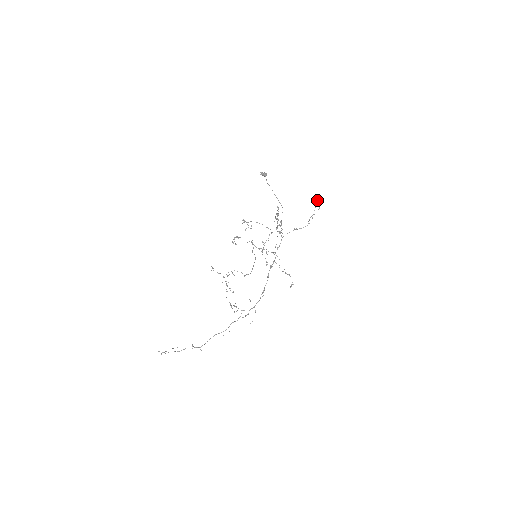
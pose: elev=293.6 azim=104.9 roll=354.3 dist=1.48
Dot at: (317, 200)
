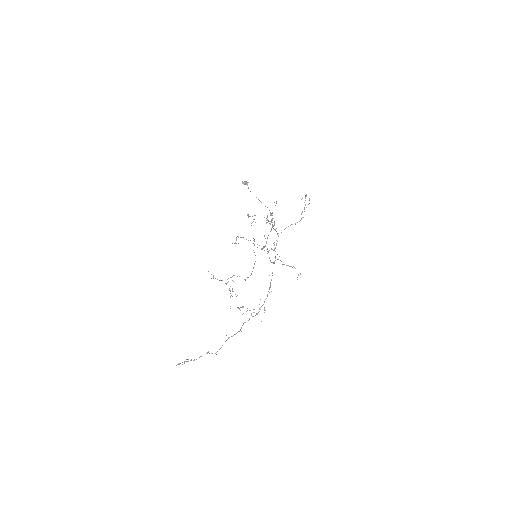
Dot at: (306, 195)
